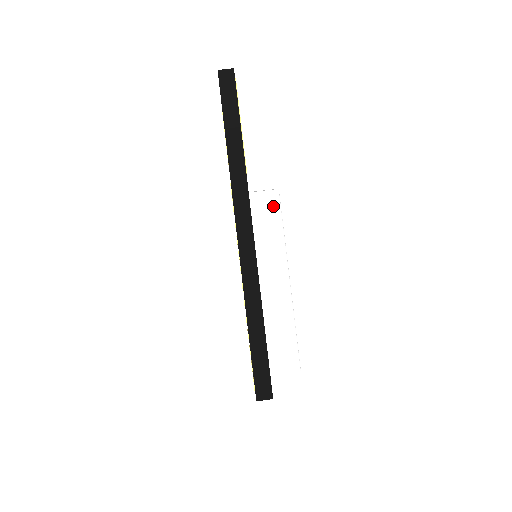
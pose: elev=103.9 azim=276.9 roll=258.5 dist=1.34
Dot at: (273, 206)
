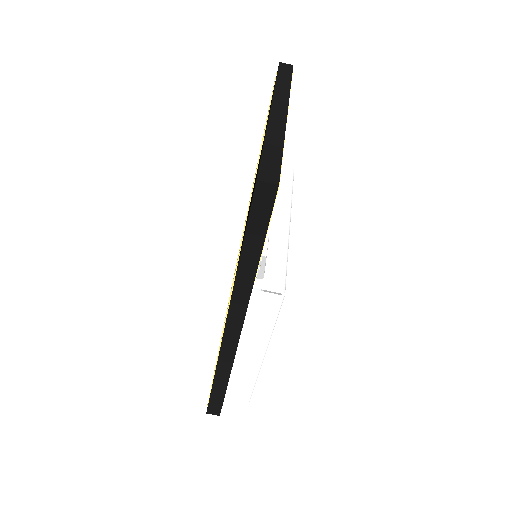
Dot at: (272, 308)
